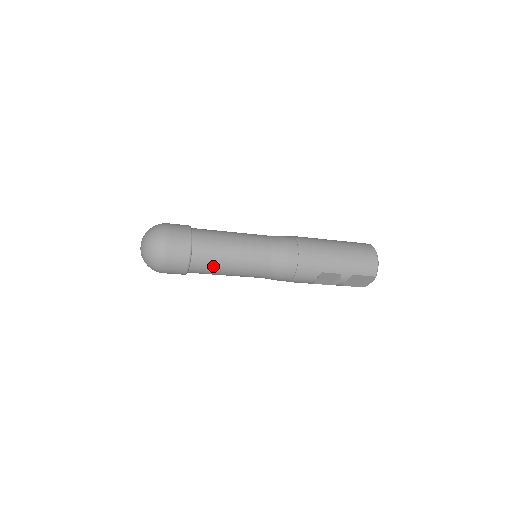
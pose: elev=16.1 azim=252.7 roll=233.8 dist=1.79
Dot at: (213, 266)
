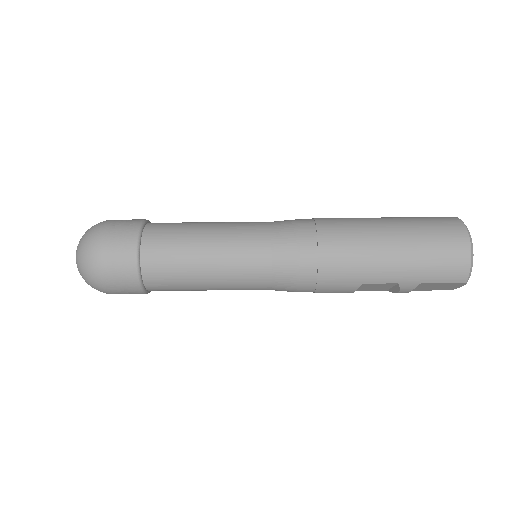
Dot at: (180, 285)
